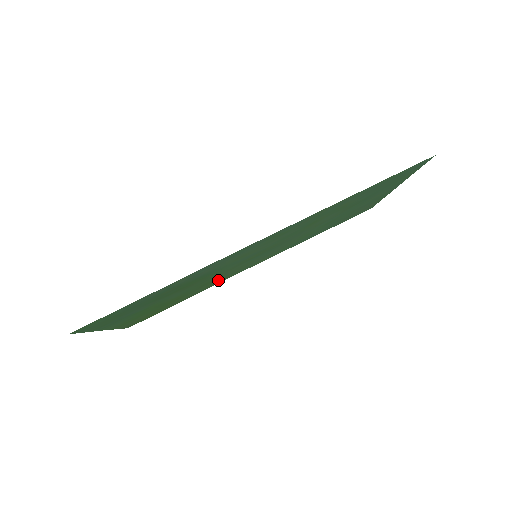
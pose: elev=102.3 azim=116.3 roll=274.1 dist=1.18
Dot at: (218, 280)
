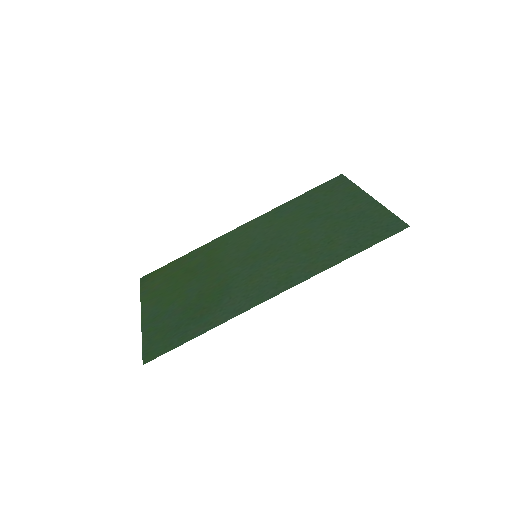
Dot at: (216, 250)
